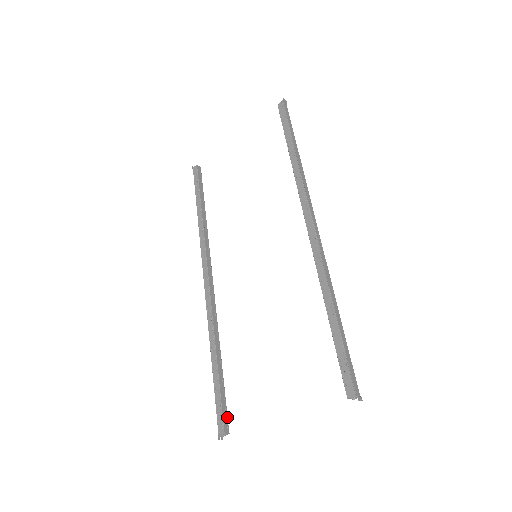
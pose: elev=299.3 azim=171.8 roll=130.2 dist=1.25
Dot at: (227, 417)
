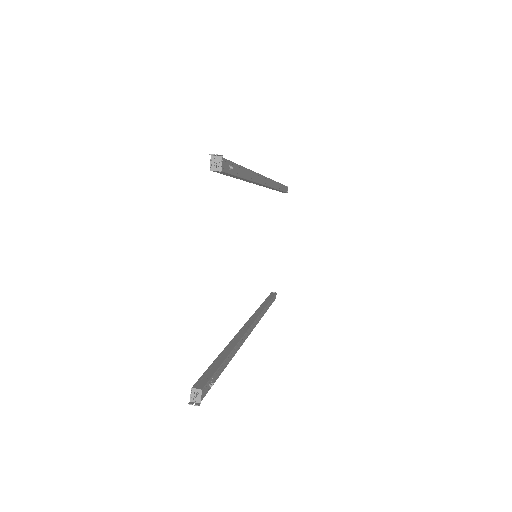
Dot at: (208, 380)
